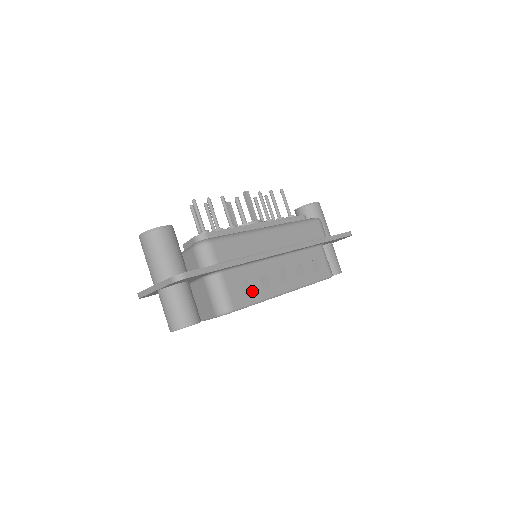
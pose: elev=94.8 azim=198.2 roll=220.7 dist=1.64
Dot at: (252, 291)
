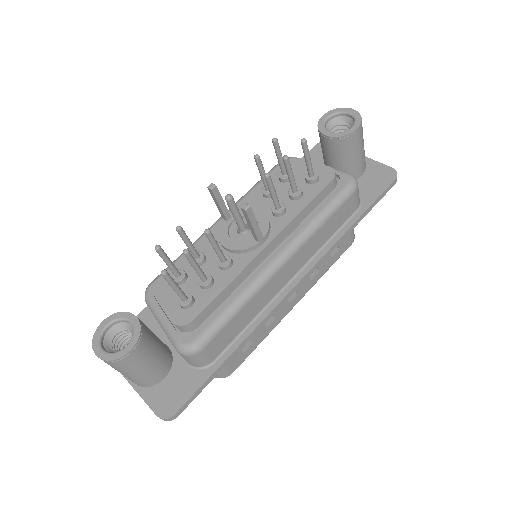
Dot at: (253, 341)
